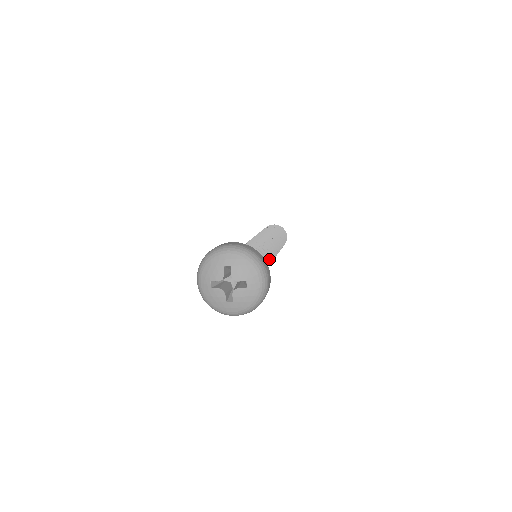
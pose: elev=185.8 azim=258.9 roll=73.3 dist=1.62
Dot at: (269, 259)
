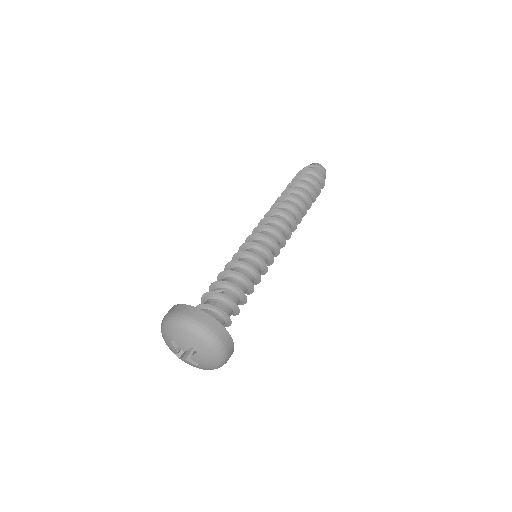
Dot at: (261, 260)
